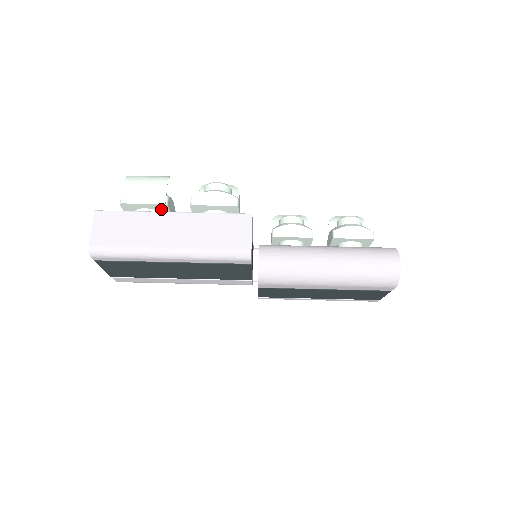
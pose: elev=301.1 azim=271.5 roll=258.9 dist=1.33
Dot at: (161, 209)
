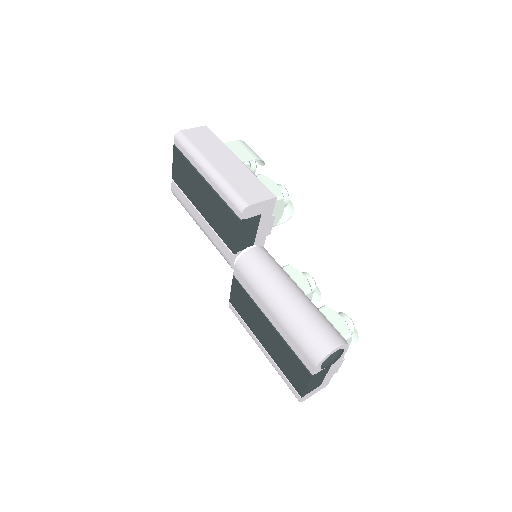
Dot at: occluded
